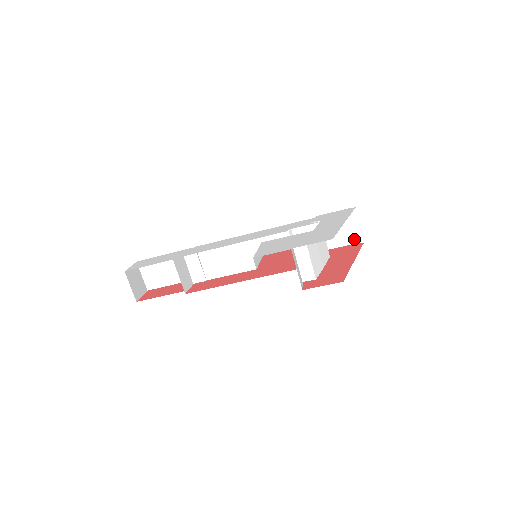
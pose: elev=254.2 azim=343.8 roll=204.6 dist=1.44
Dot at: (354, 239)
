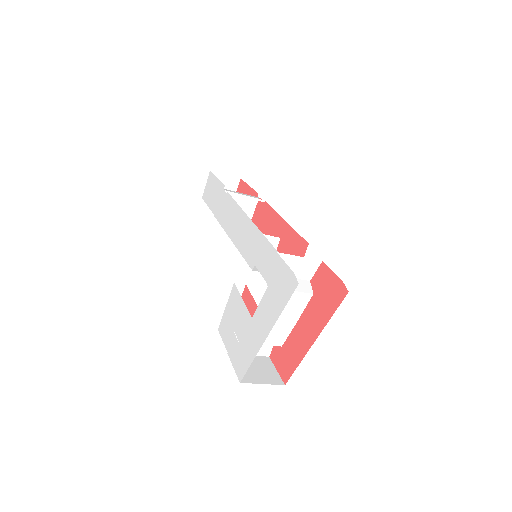
Dot at: occluded
